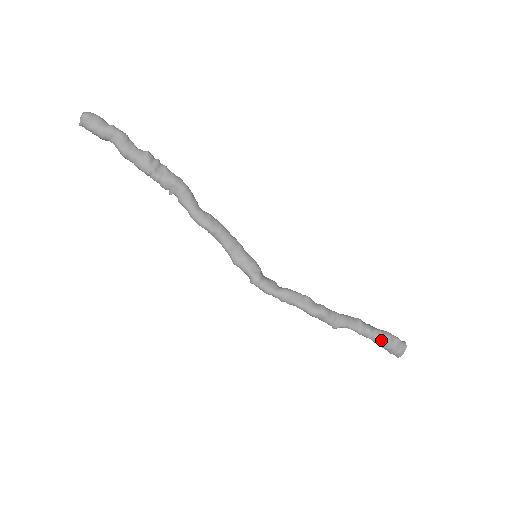
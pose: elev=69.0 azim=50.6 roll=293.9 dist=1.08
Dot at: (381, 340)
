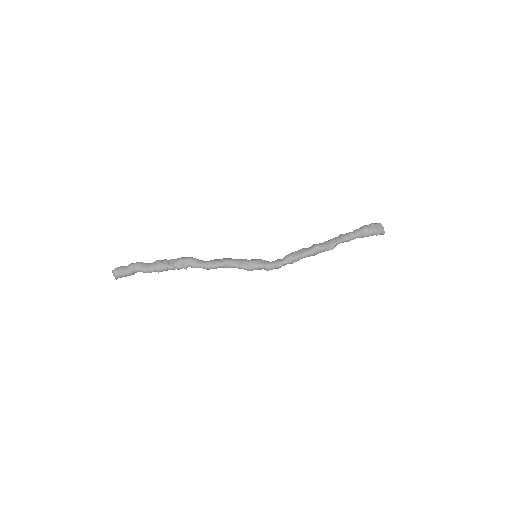
Dot at: (363, 232)
